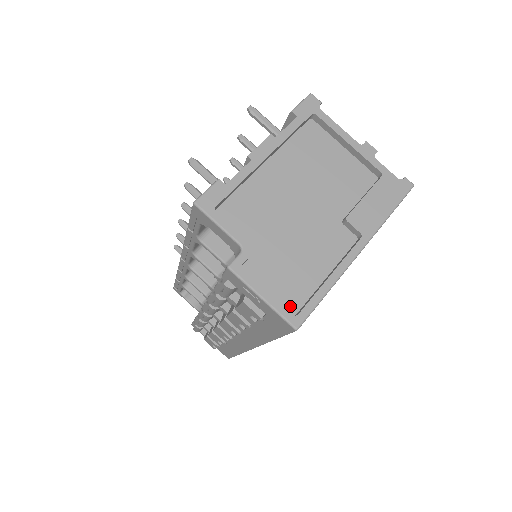
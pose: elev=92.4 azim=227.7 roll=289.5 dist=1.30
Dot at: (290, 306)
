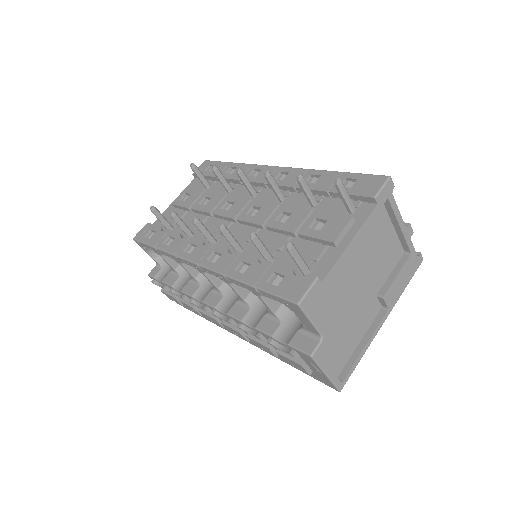
Dot at: (336, 371)
